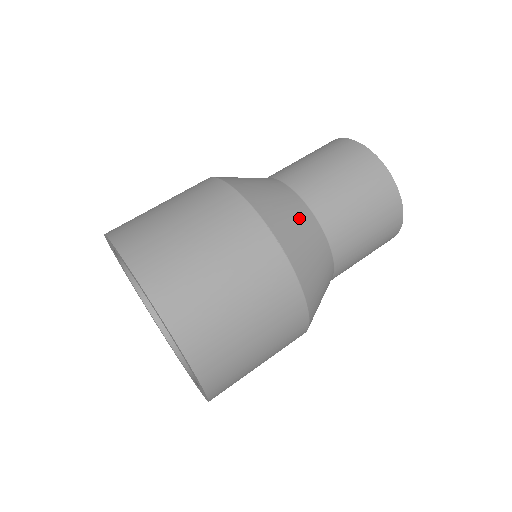
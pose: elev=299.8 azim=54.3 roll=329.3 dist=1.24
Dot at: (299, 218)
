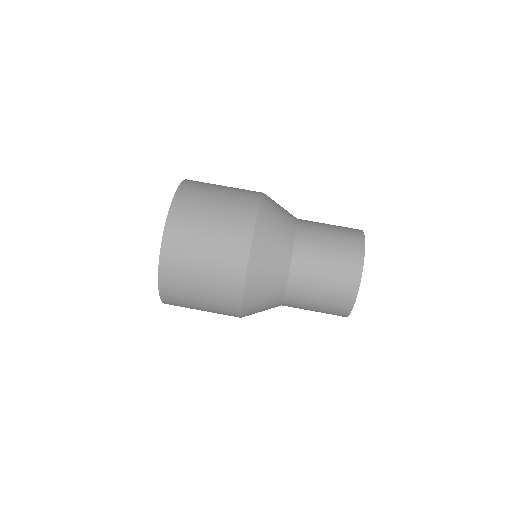
Dot at: (271, 291)
